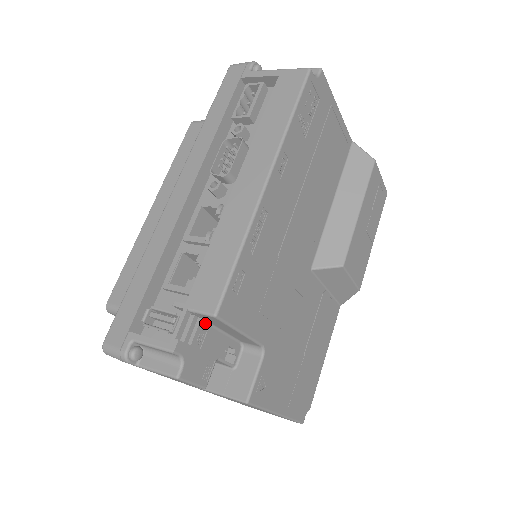
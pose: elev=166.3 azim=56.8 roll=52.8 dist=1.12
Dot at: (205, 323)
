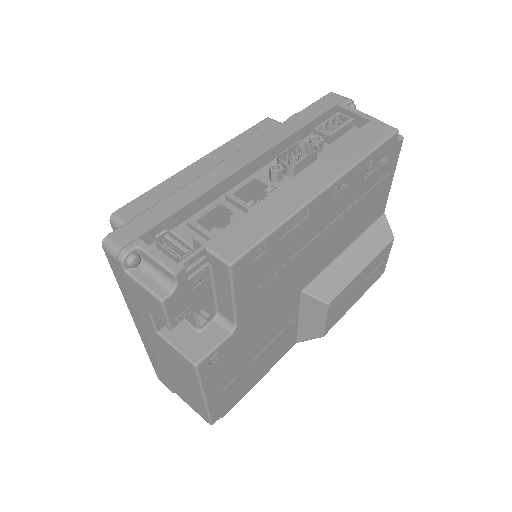
Dot at: (209, 271)
